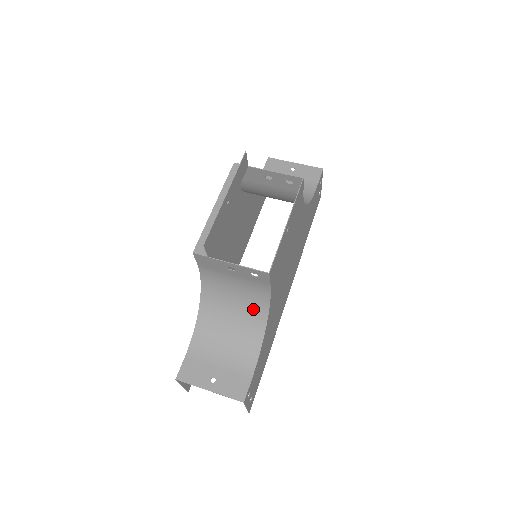
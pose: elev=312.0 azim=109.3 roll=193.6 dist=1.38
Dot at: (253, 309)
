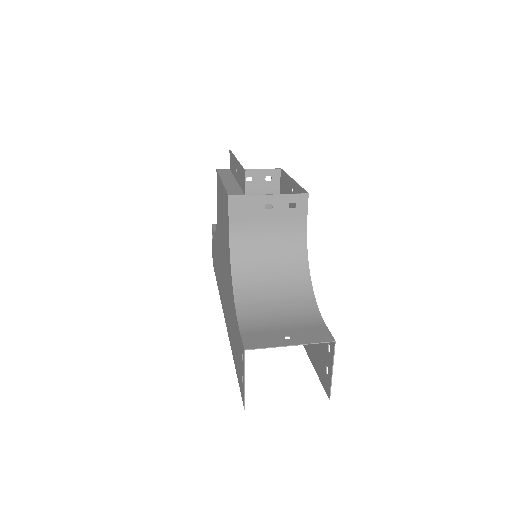
Dot at: (292, 264)
